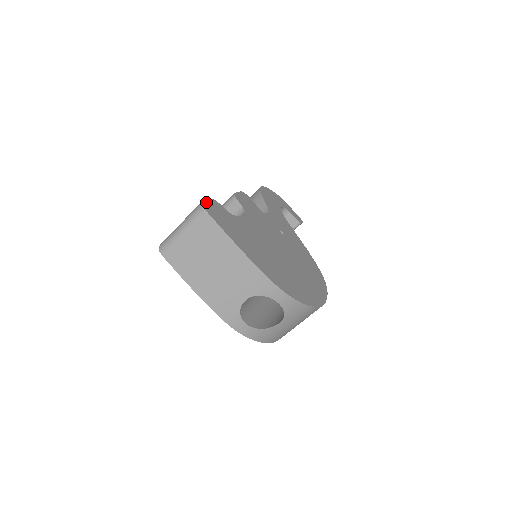
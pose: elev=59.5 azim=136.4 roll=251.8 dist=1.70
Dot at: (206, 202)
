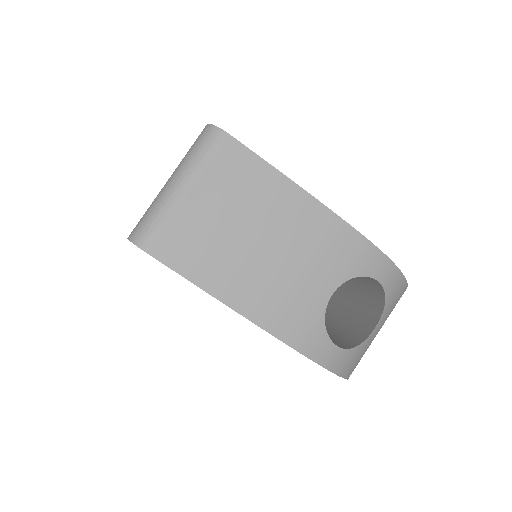
Dot at: occluded
